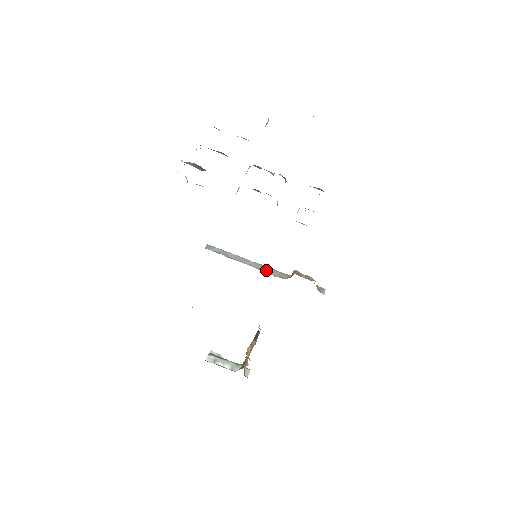
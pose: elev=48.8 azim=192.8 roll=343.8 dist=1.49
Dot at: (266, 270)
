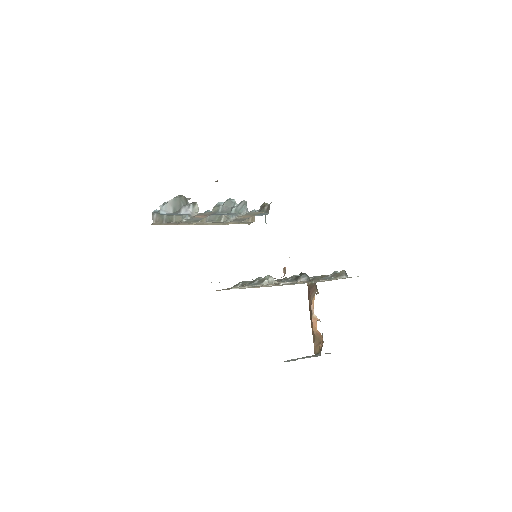
Dot at: occluded
